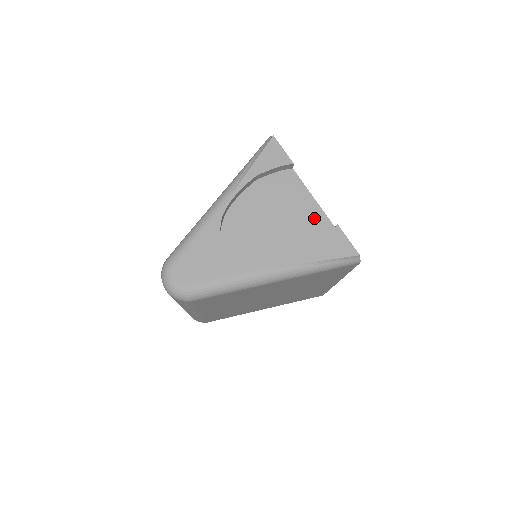
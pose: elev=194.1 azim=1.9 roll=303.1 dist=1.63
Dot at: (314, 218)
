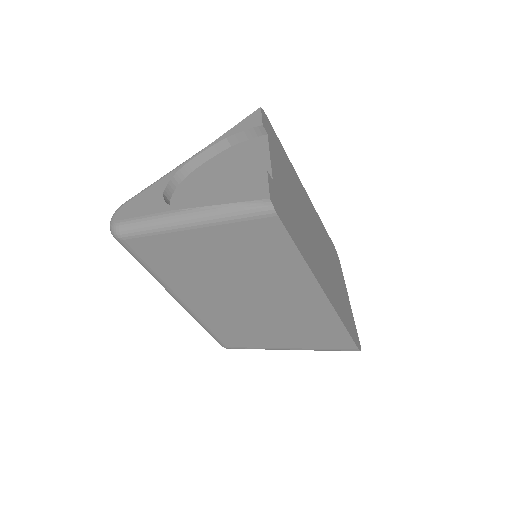
Dot at: (258, 173)
